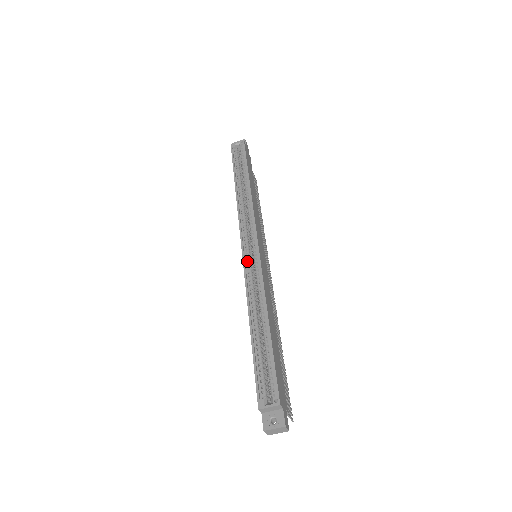
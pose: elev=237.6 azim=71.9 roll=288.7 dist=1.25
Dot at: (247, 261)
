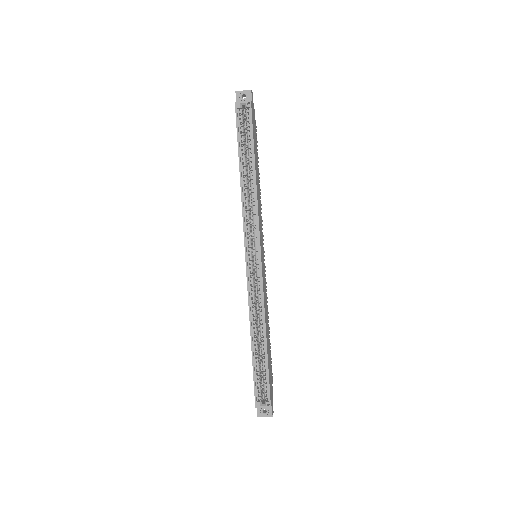
Dot at: (250, 275)
